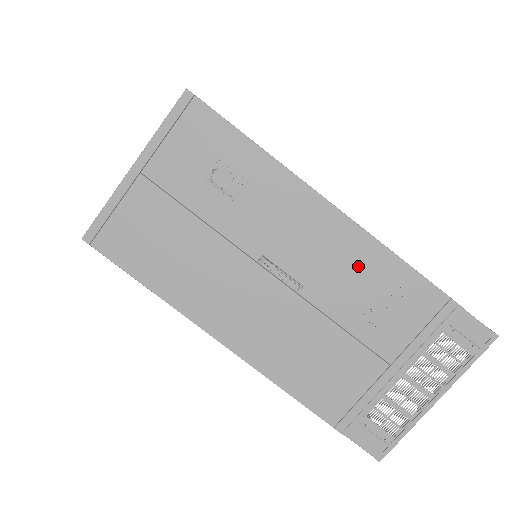
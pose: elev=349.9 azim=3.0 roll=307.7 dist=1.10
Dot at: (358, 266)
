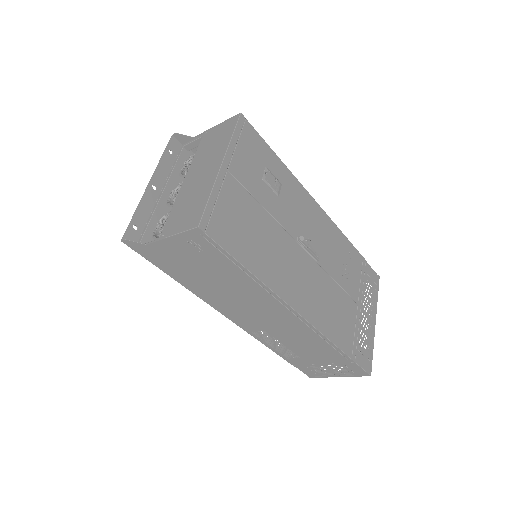
Dot at: (333, 241)
